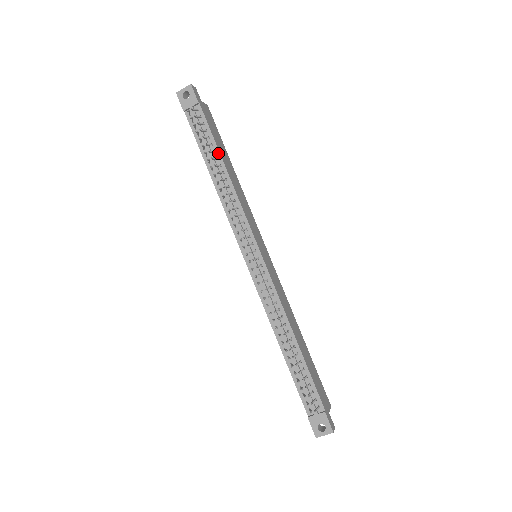
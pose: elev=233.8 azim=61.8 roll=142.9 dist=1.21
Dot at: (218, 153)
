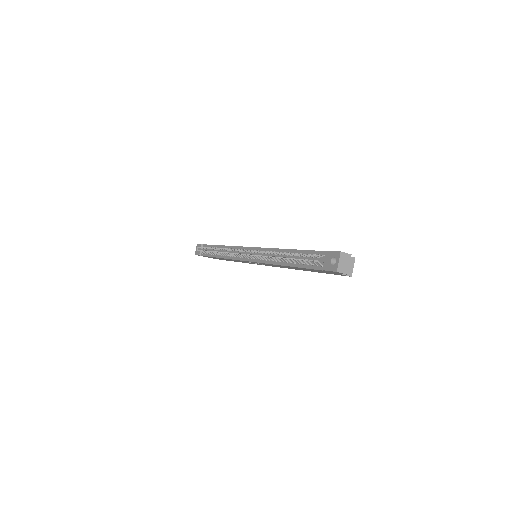
Dot at: (216, 246)
